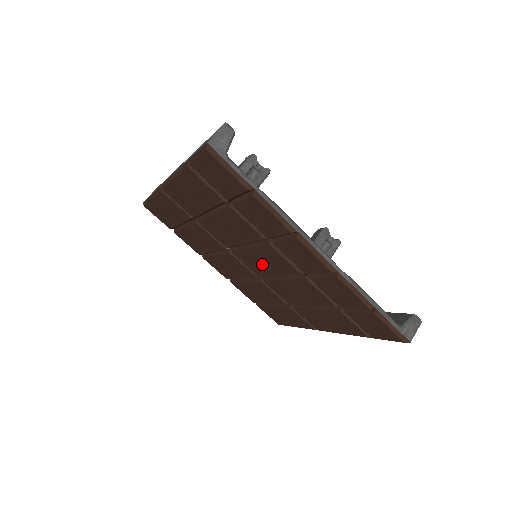
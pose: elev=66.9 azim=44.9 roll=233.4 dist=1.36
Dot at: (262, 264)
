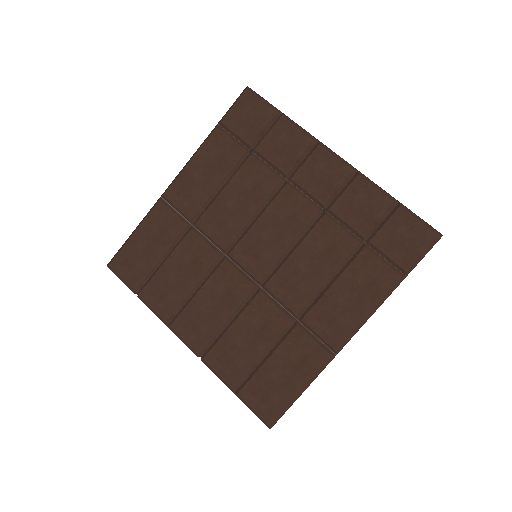
Dot at: (270, 240)
